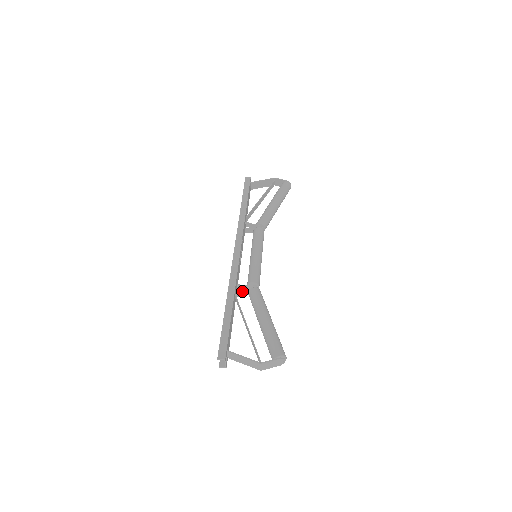
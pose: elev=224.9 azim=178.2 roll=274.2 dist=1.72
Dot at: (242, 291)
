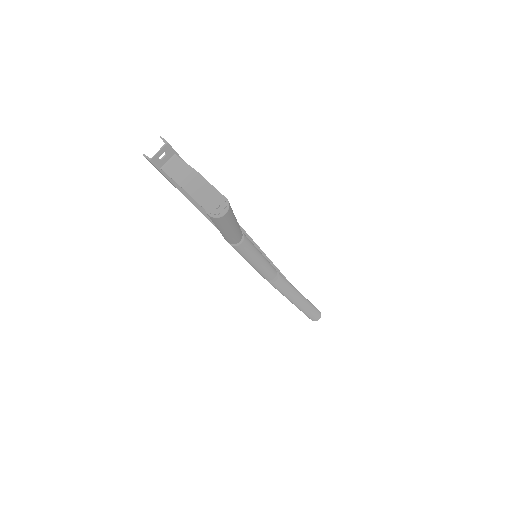
Dot at: occluded
